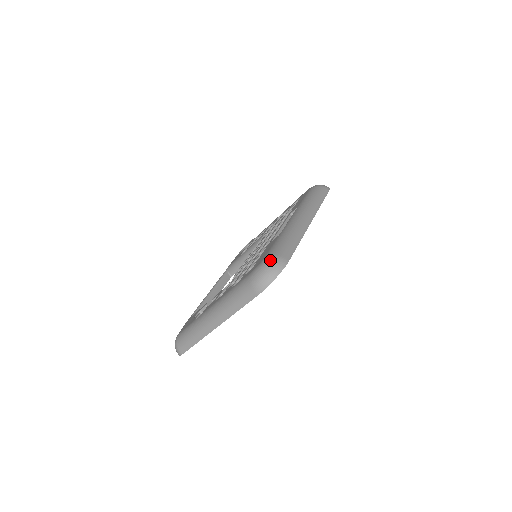
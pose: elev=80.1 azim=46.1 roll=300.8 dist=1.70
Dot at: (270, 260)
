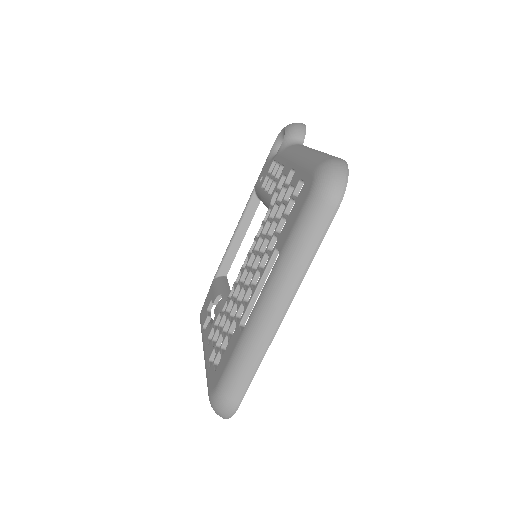
Dot at: (218, 401)
